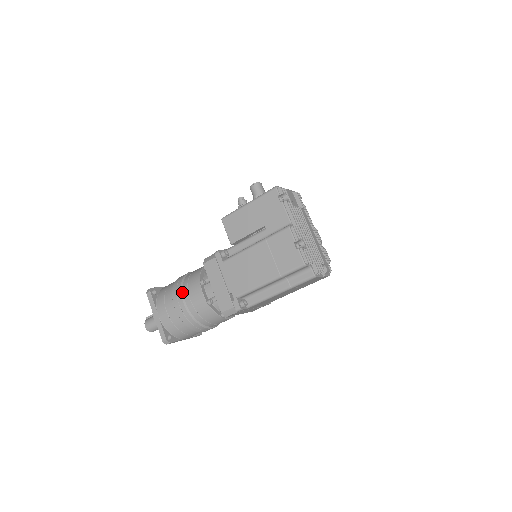
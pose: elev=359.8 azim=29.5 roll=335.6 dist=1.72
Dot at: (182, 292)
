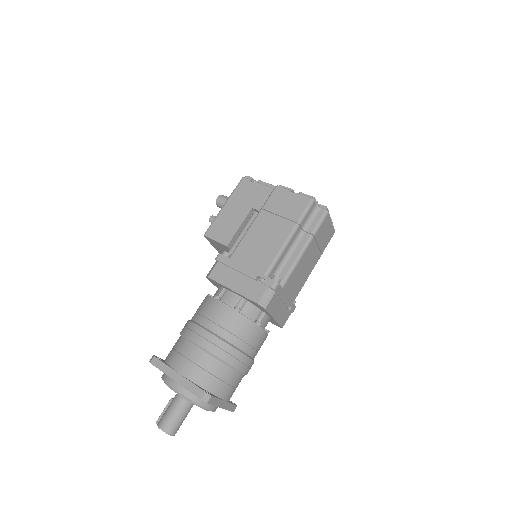
Dot at: (197, 324)
